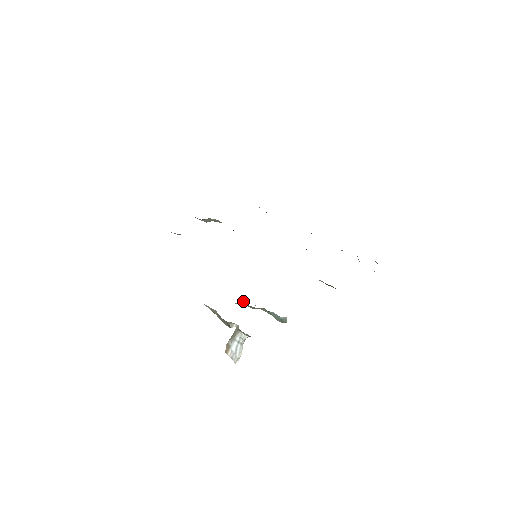
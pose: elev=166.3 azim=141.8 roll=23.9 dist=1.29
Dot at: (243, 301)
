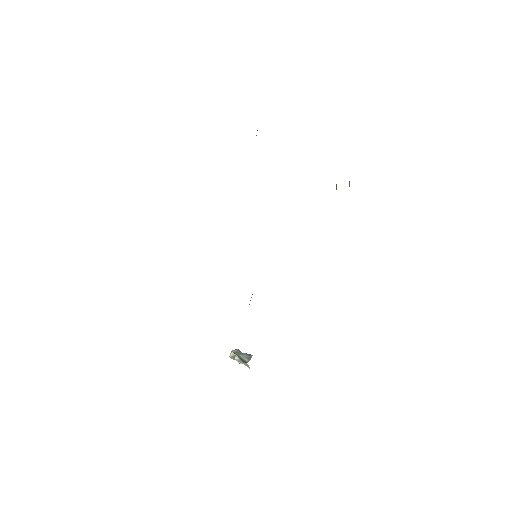
Dot at: occluded
